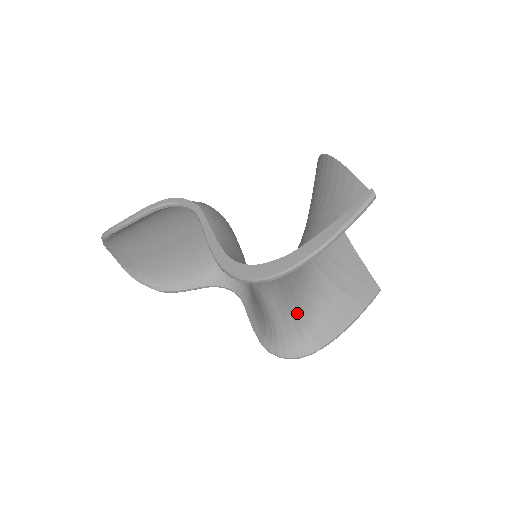
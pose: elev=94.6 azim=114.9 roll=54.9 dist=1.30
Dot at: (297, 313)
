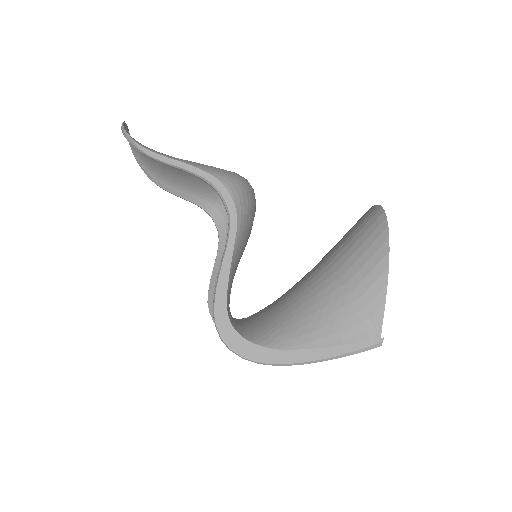
Dot at: occluded
